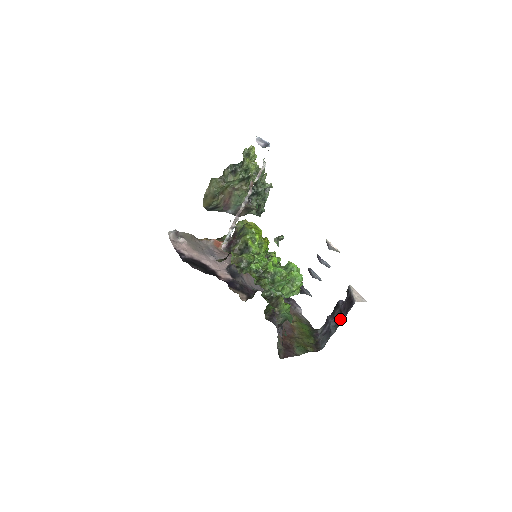
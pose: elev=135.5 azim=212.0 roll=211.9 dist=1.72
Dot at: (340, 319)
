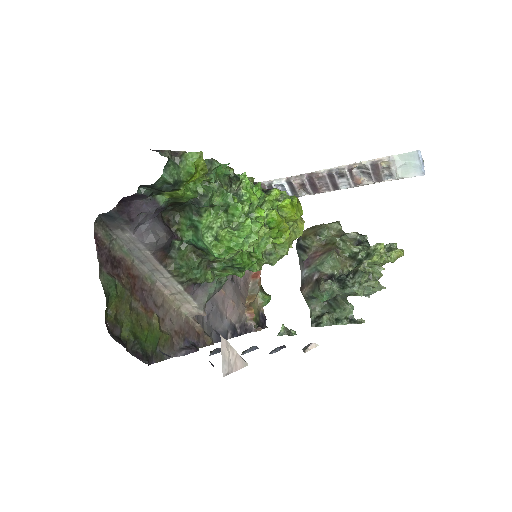
Dot at: occluded
